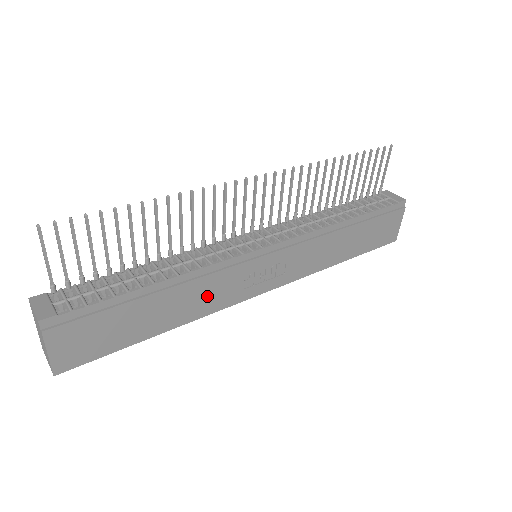
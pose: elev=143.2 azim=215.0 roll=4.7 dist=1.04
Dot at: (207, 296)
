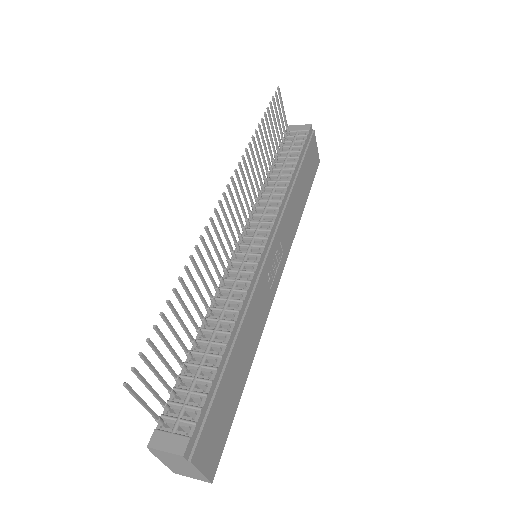
Dot at: (256, 318)
